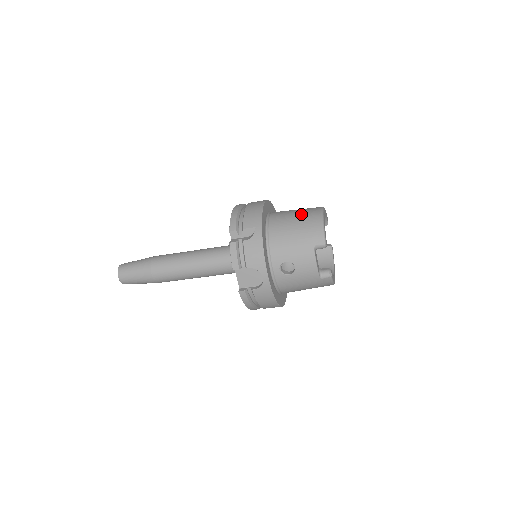
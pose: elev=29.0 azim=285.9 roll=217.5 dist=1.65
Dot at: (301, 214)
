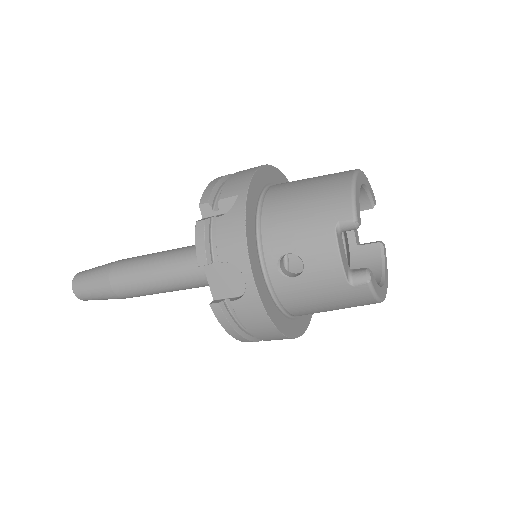
Dot at: (320, 178)
